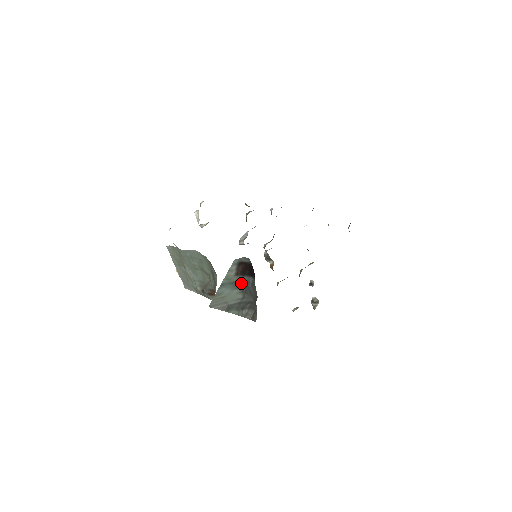
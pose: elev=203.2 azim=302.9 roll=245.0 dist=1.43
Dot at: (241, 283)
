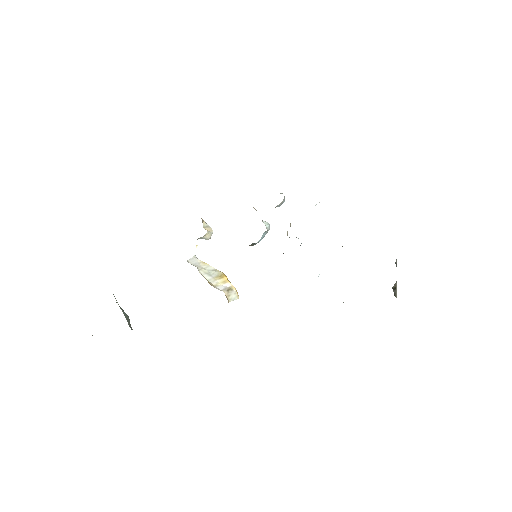
Dot at: occluded
